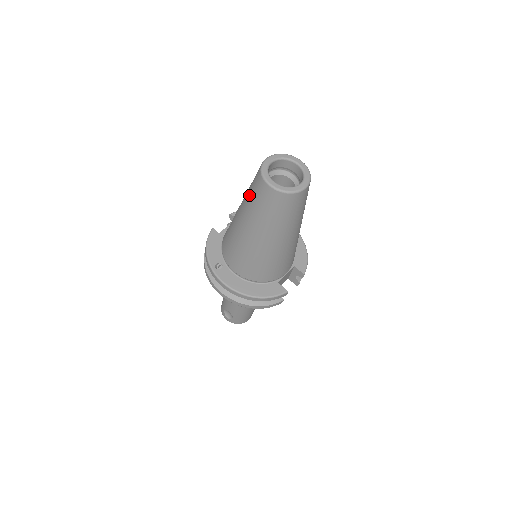
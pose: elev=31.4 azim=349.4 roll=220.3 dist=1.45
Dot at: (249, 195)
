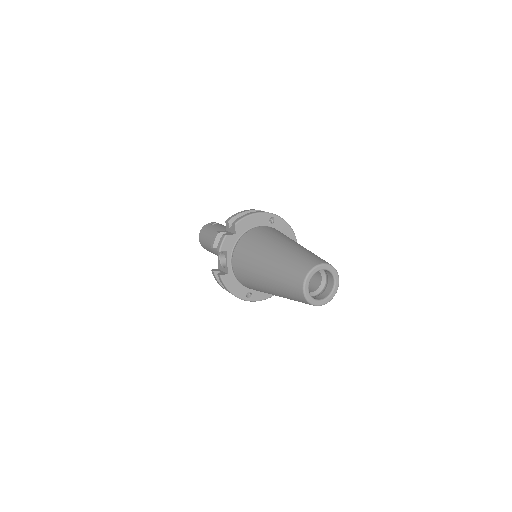
Dot at: (290, 298)
